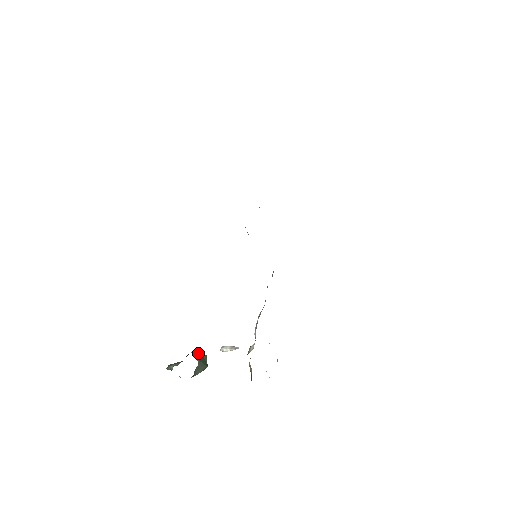
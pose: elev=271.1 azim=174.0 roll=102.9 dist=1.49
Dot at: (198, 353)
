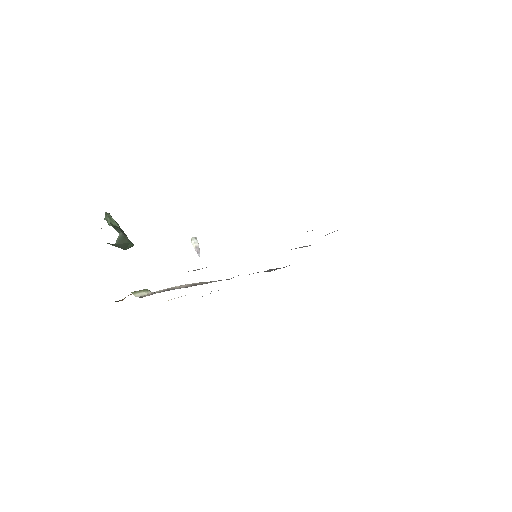
Dot at: (127, 238)
